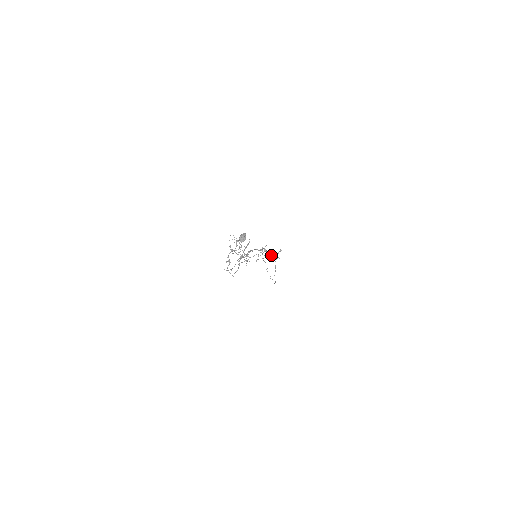
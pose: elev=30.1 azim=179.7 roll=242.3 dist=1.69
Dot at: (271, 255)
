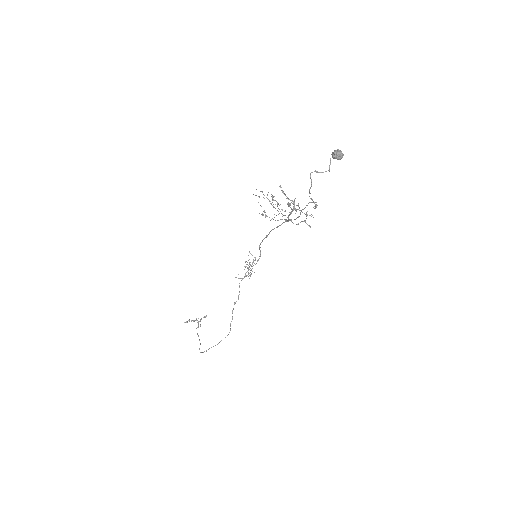
Dot at: occluded
